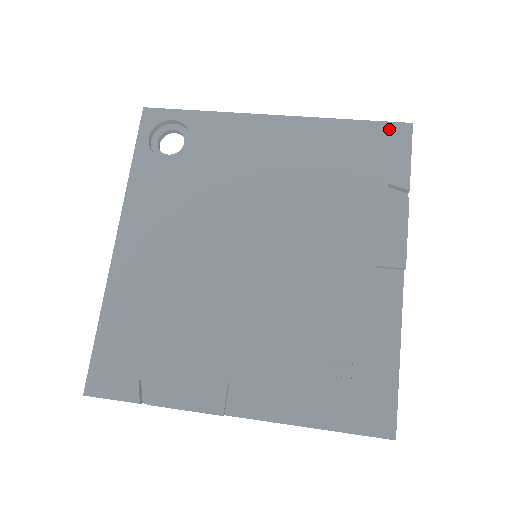
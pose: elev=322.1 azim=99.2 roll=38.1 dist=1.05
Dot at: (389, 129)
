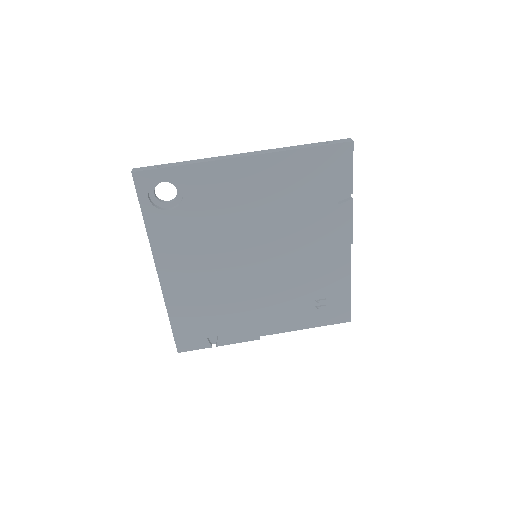
Dot at: (336, 150)
